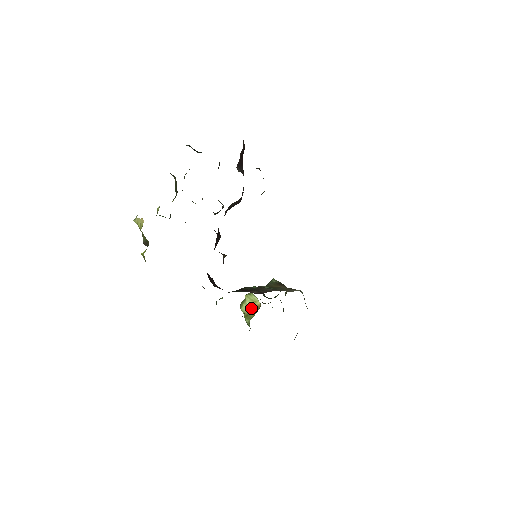
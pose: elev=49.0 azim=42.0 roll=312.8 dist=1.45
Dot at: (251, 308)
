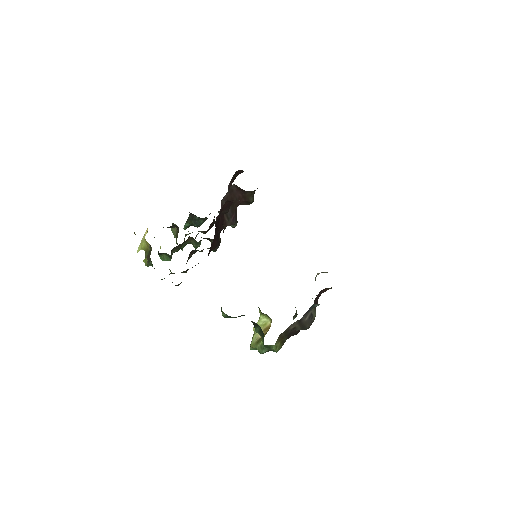
Dot at: occluded
